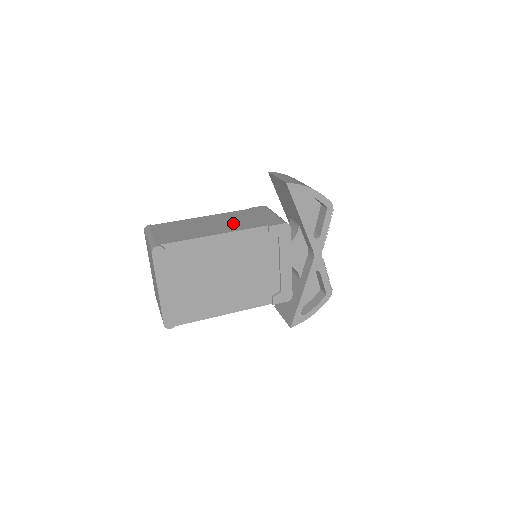
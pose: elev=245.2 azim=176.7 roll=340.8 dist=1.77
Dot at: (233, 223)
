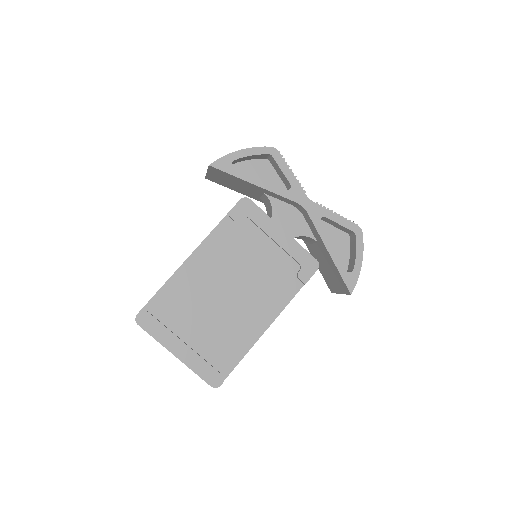
Dot at: occluded
